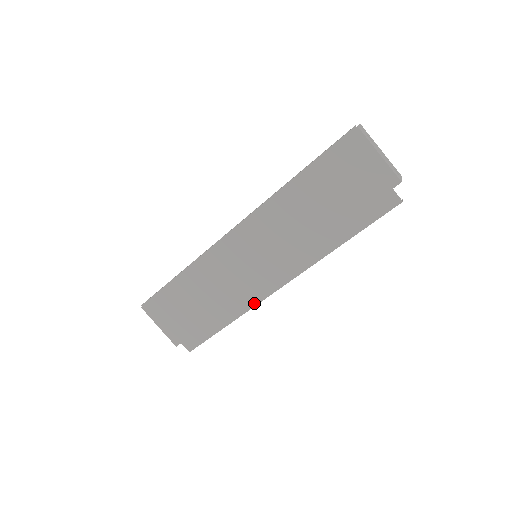
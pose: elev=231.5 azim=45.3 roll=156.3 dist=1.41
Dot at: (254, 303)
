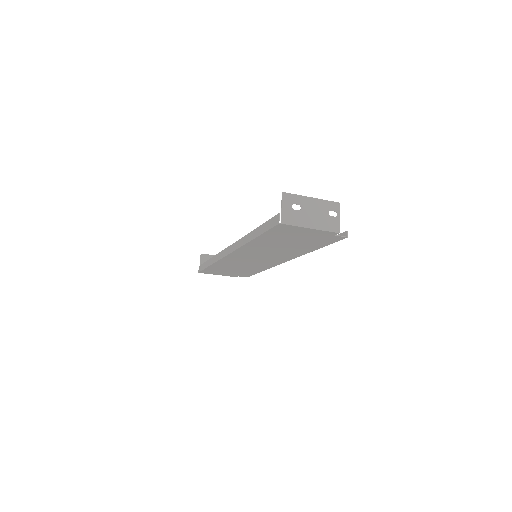
Dot at: (272, 266)
